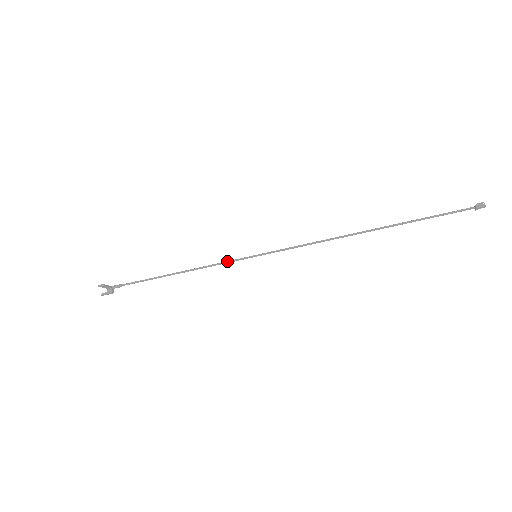
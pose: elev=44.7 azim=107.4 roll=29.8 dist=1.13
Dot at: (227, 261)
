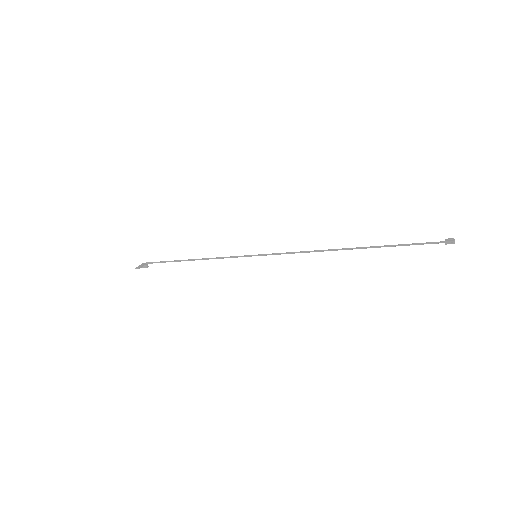
Dot at: (233, 257)
